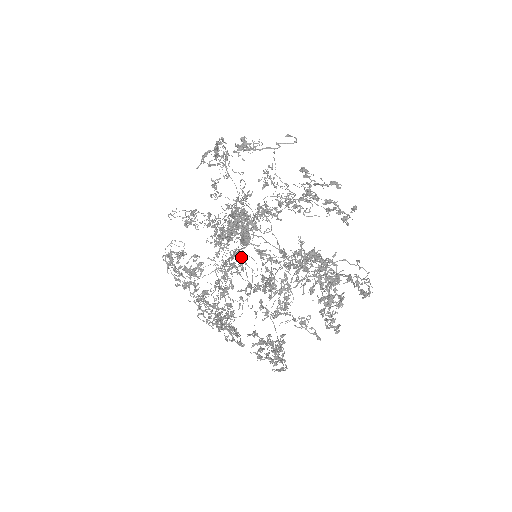
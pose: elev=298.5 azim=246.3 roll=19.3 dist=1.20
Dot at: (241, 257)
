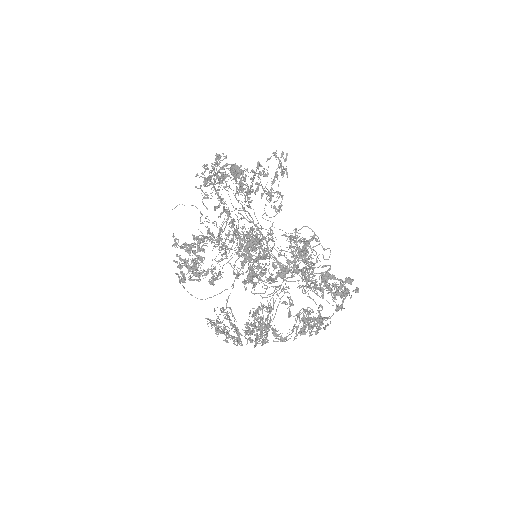
Dot at: (239, 241)
